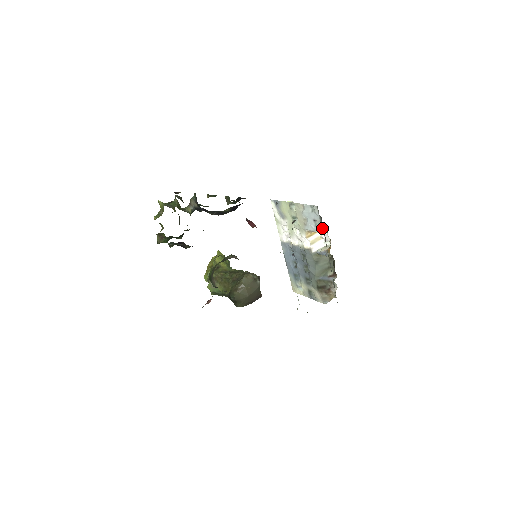
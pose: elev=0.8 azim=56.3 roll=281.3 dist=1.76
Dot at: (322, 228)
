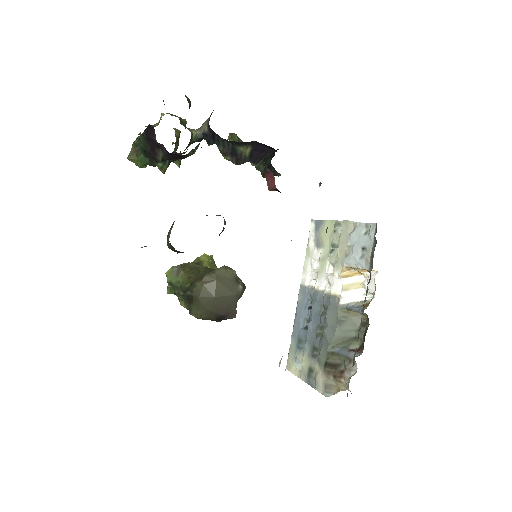
Dot at: (371, 260)
